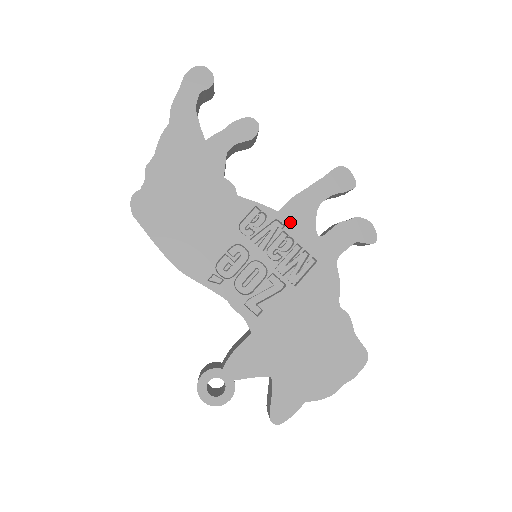
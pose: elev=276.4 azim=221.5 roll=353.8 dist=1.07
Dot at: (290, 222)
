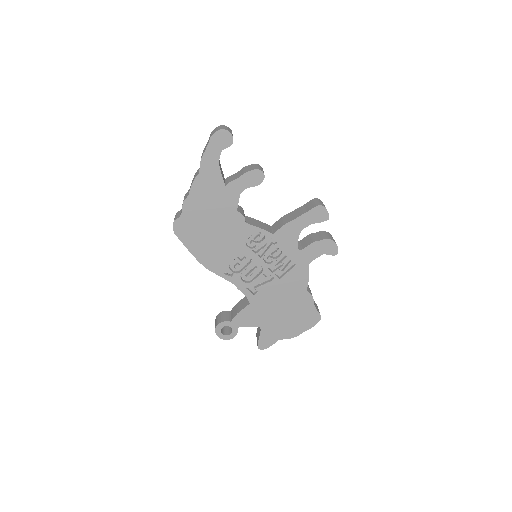
Dot at: (280, 241)
